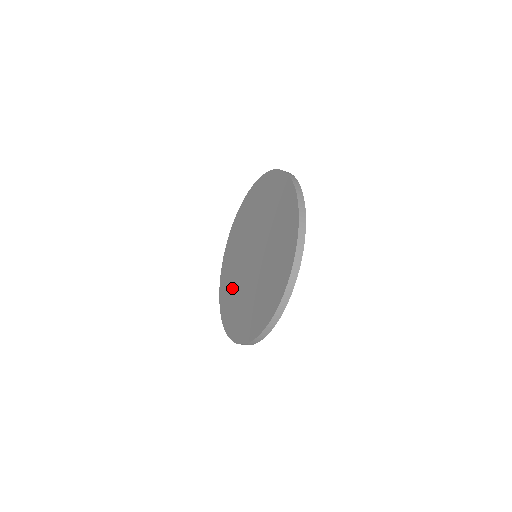
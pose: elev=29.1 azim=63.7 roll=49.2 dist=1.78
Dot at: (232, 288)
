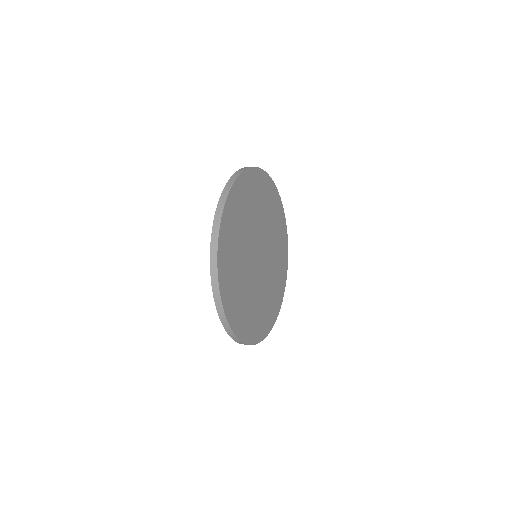
Dot at: occluded
